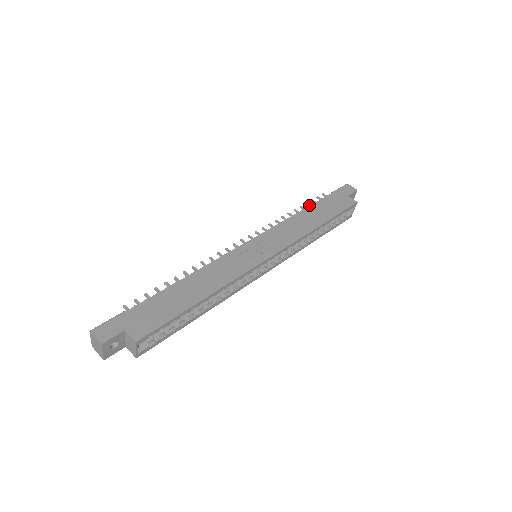
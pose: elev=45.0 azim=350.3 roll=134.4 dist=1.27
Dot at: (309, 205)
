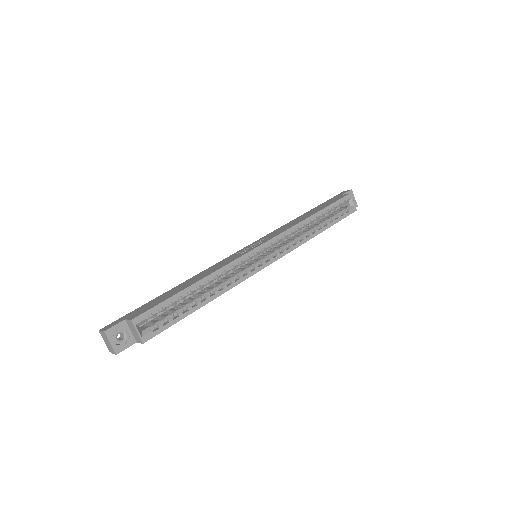
Dot at: occluded
